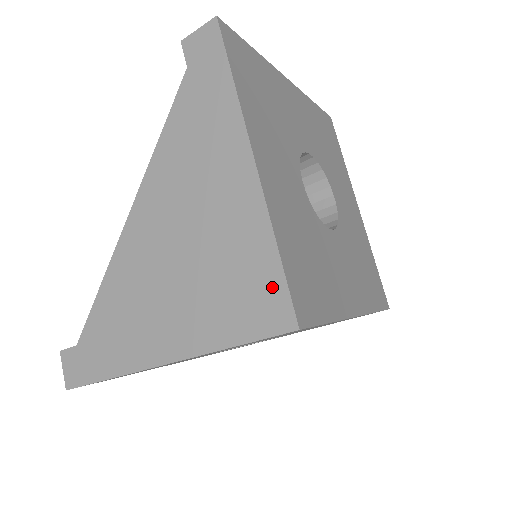
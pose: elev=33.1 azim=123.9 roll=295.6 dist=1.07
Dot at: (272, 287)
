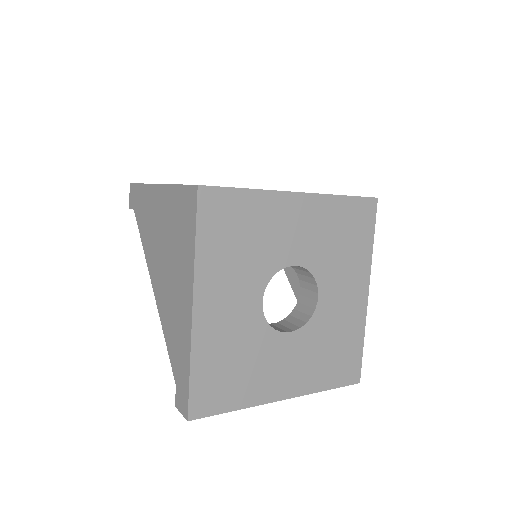
Dot at: (184, 196)
